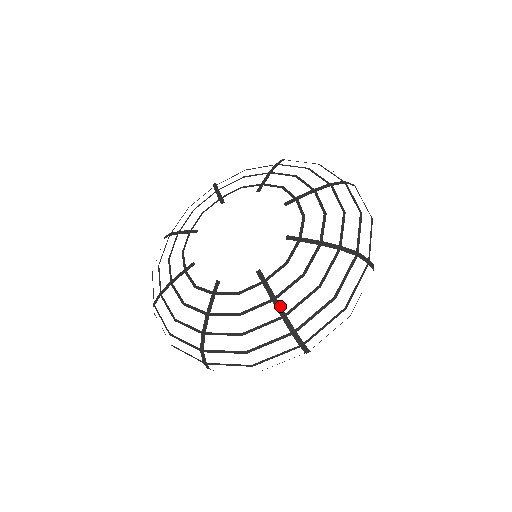
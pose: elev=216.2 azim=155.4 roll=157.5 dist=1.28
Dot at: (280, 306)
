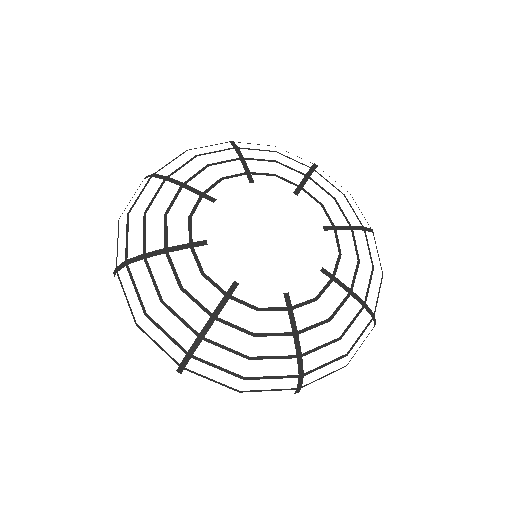
Dot at: (359, 297)
